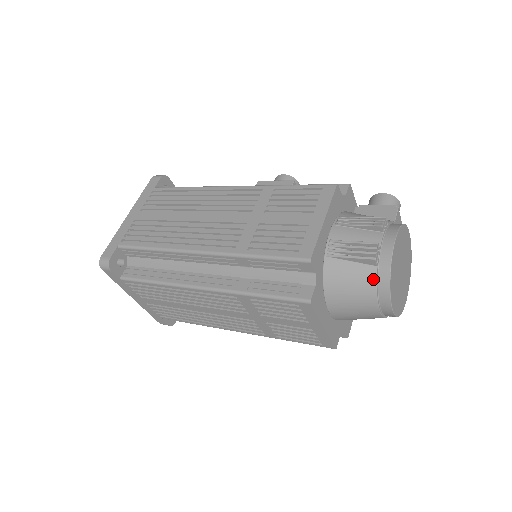
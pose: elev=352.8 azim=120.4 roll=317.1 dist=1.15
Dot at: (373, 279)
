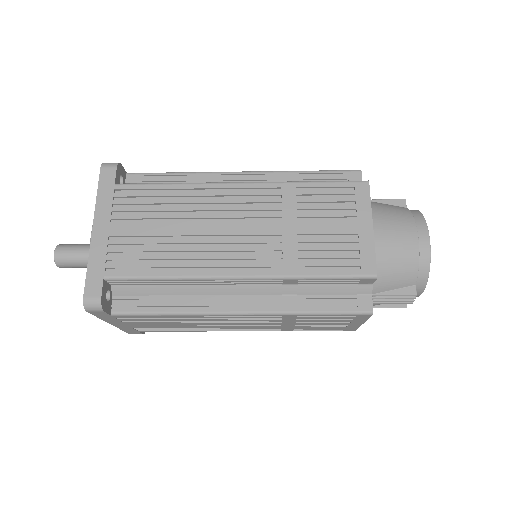
Dot at: (407, 210)
